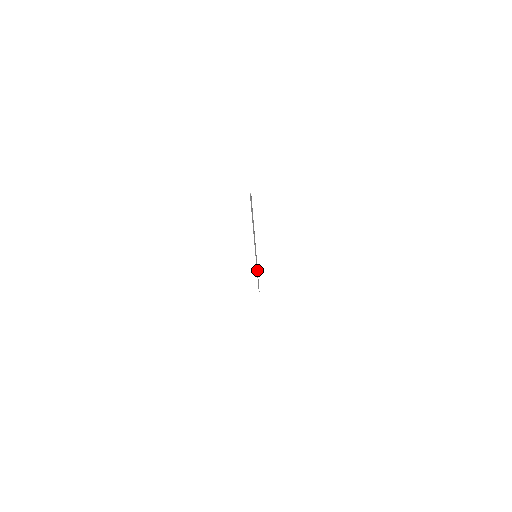
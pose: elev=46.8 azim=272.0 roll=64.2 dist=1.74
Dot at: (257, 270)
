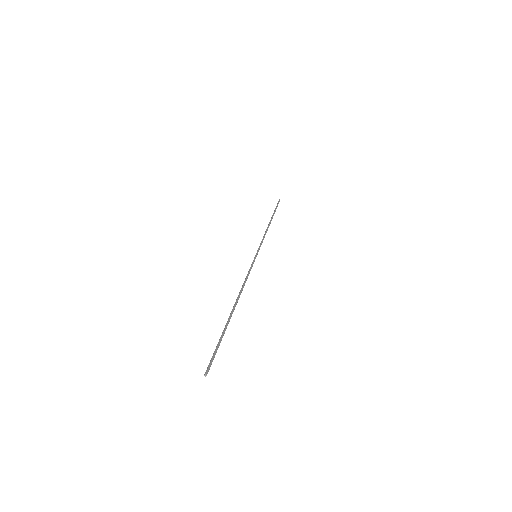
Dot at: (265, 233)
